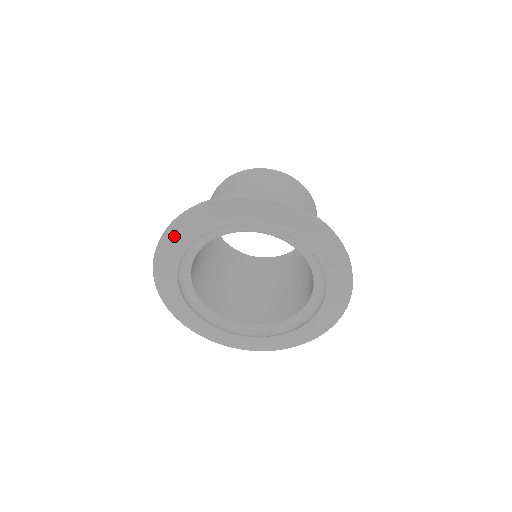
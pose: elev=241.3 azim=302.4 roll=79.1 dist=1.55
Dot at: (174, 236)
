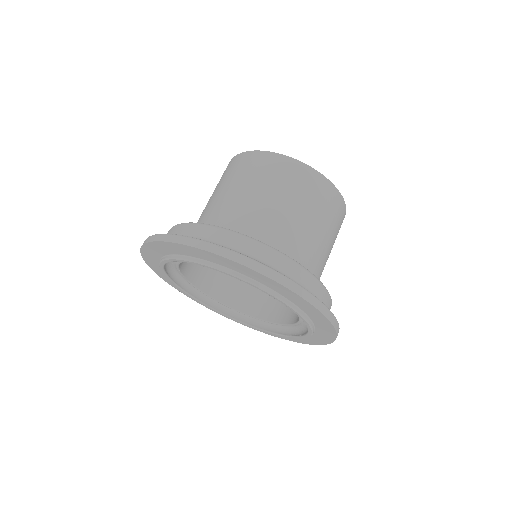
Dot at: (170, 247)
